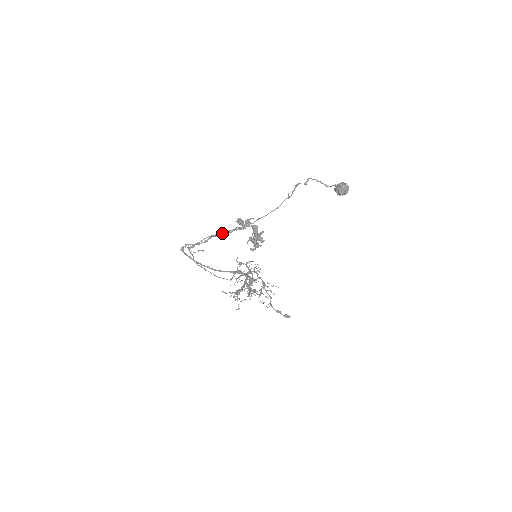
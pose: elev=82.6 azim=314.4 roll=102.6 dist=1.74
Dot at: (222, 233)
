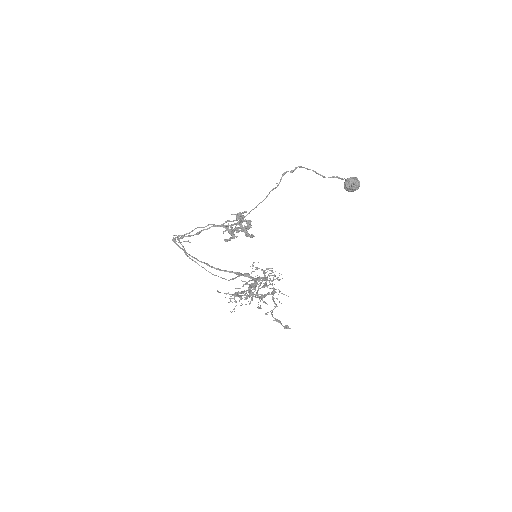
Dot at: occluded
